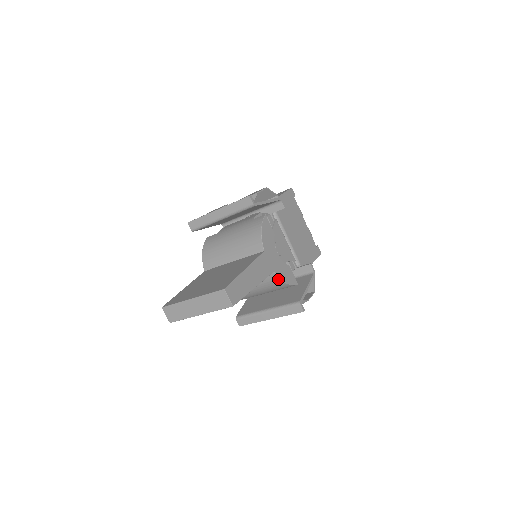
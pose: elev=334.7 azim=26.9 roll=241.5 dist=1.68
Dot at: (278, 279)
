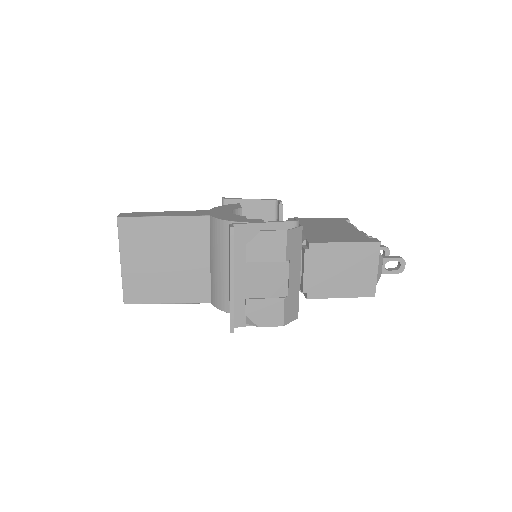
Dot at: (215, 221)
